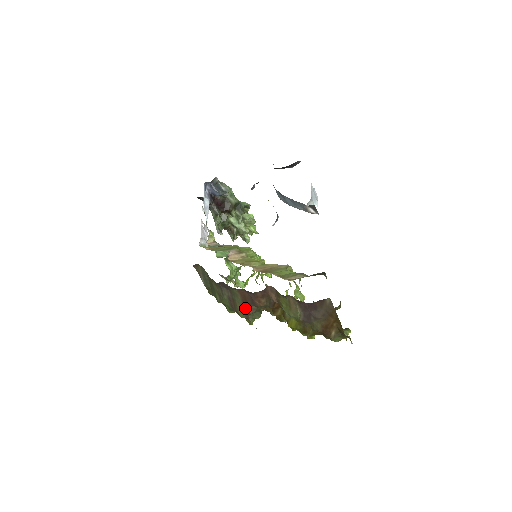
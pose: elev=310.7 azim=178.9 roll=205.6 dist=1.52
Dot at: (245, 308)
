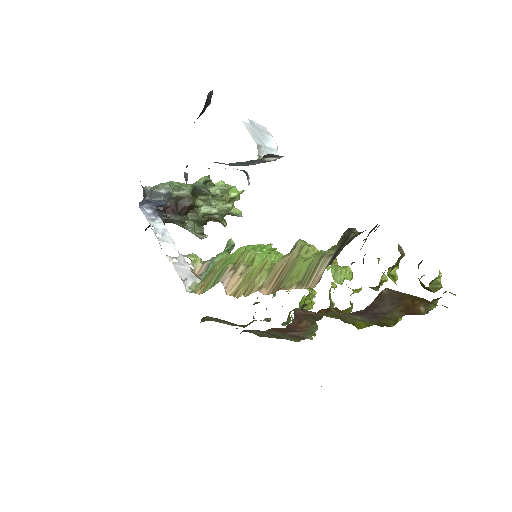
Dot at: (292, 336)
